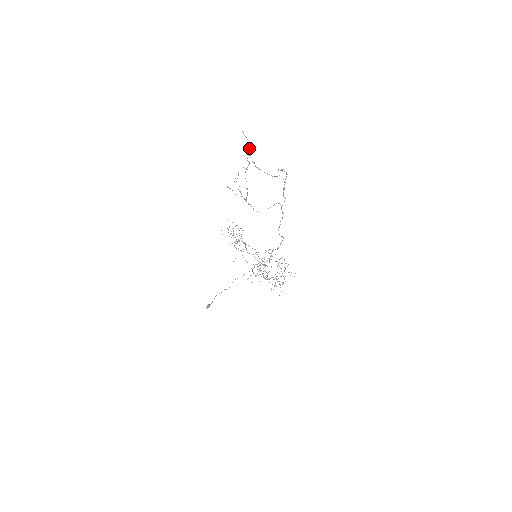
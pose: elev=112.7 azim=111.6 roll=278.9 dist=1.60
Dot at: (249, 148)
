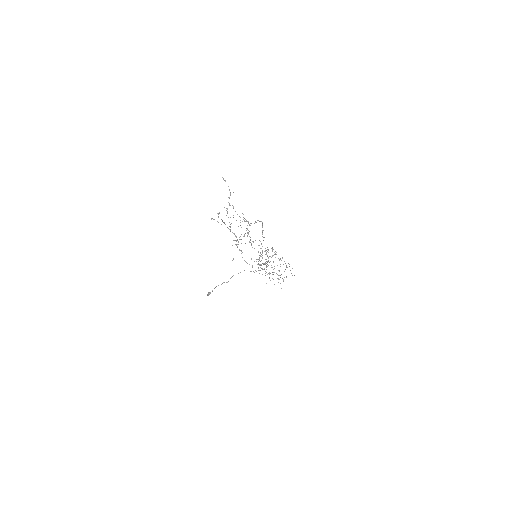
Dot at: occluded
